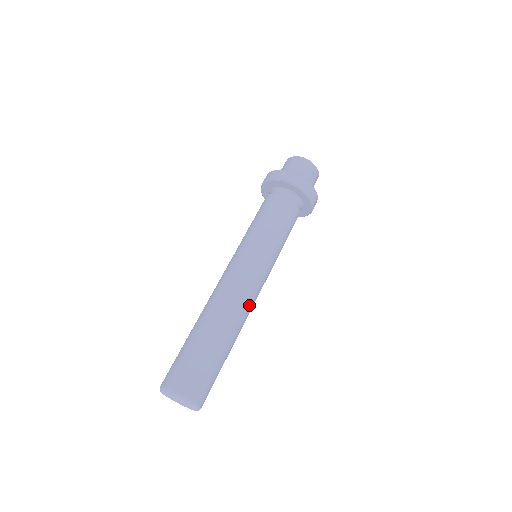
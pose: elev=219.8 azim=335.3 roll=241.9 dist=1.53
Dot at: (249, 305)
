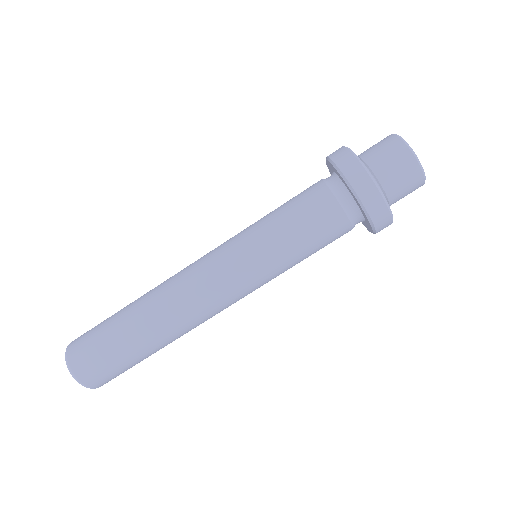
Dot at: (193, 308)
